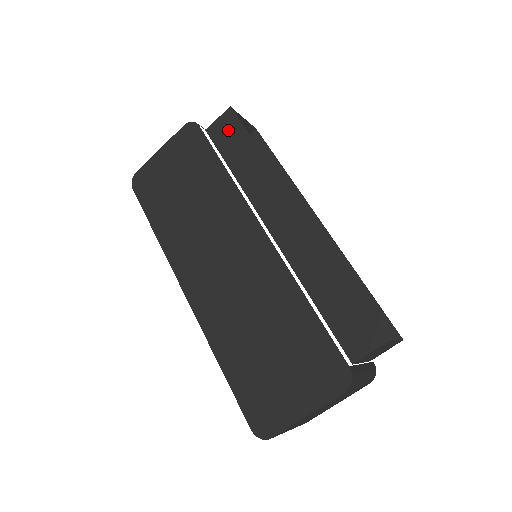
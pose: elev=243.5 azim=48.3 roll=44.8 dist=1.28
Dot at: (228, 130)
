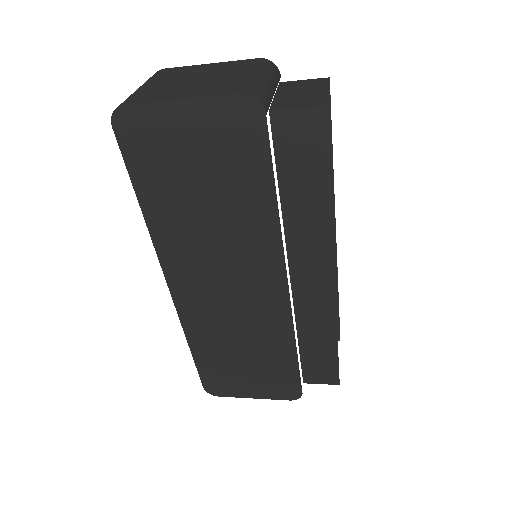
Dot at: (304, 140)
